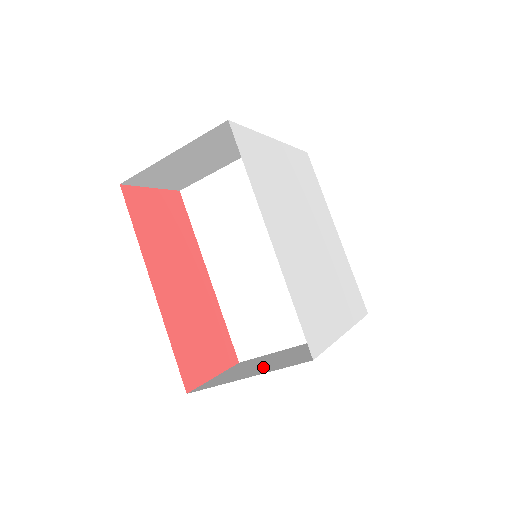
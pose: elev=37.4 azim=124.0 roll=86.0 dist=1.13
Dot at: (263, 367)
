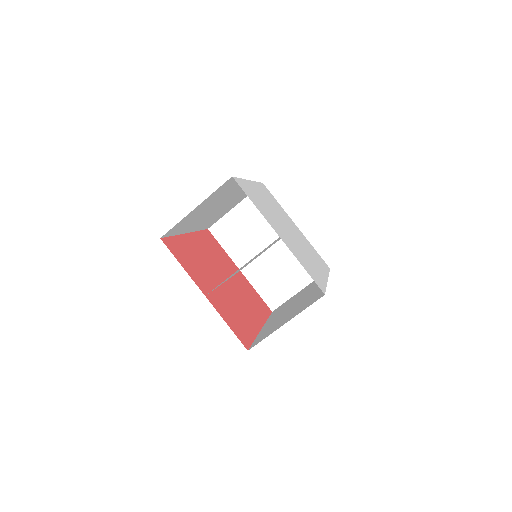
Dot at: occluded
